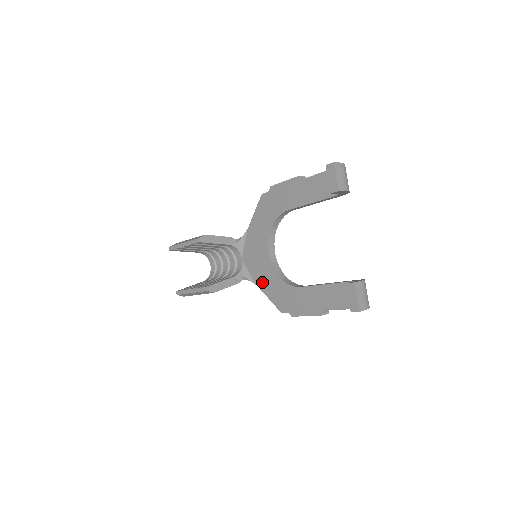
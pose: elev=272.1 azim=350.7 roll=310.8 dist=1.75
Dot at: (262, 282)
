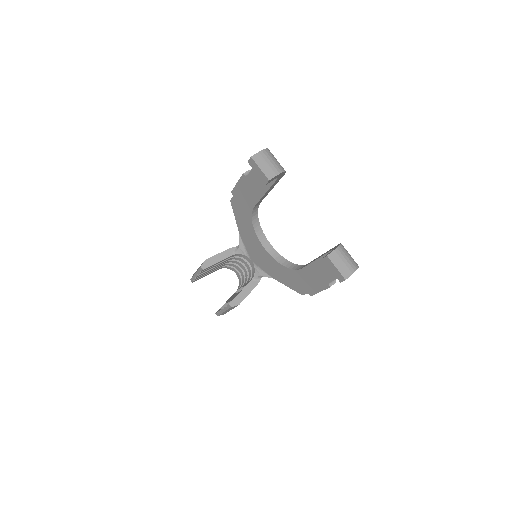
Dot at: (275, 275)
